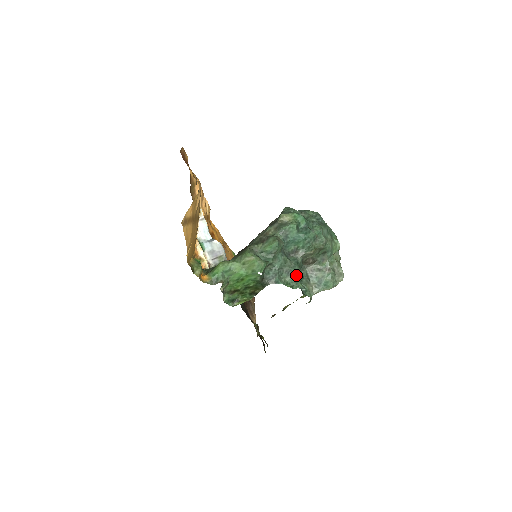
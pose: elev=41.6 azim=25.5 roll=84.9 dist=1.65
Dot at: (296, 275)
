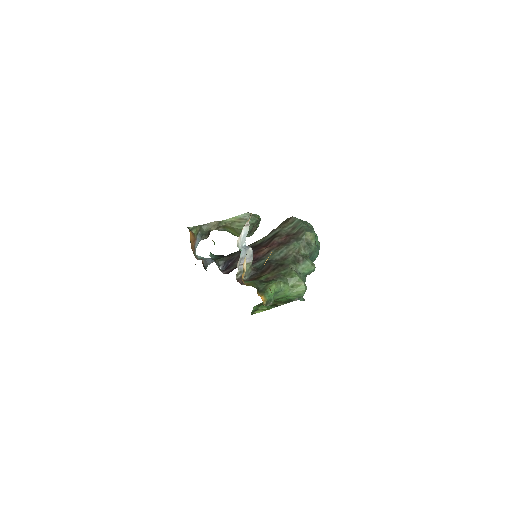
Dot at: occluded
